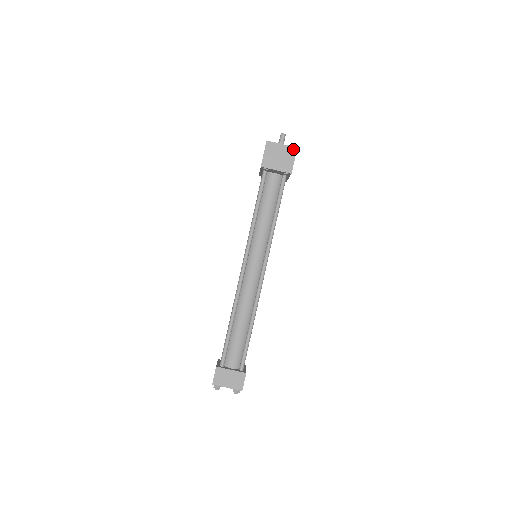
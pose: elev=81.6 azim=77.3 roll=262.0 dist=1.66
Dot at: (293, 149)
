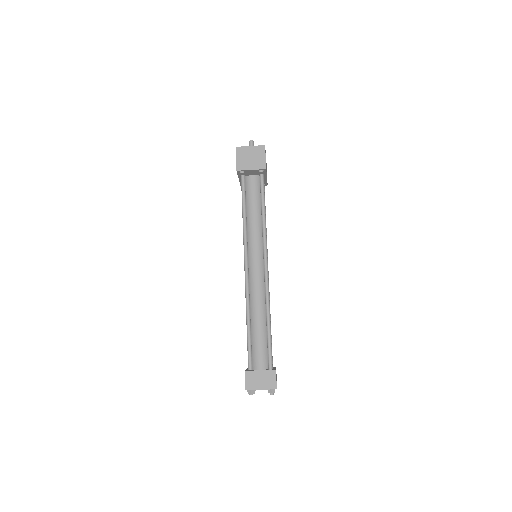
Dot at: (262, 147)
